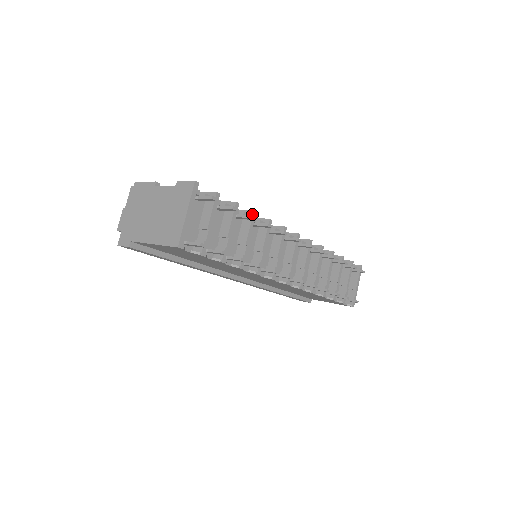
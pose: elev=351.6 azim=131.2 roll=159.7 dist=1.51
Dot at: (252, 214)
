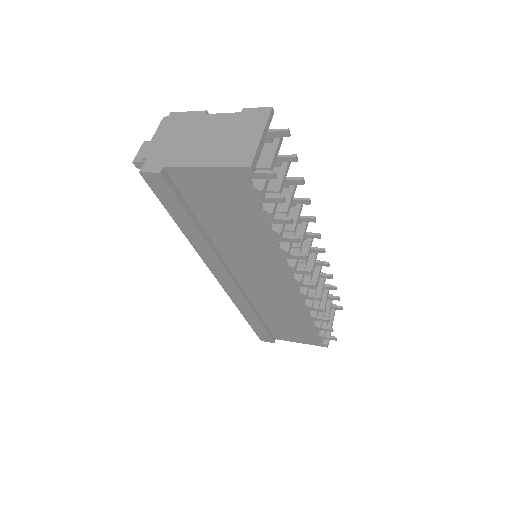
Dot at: occluded
